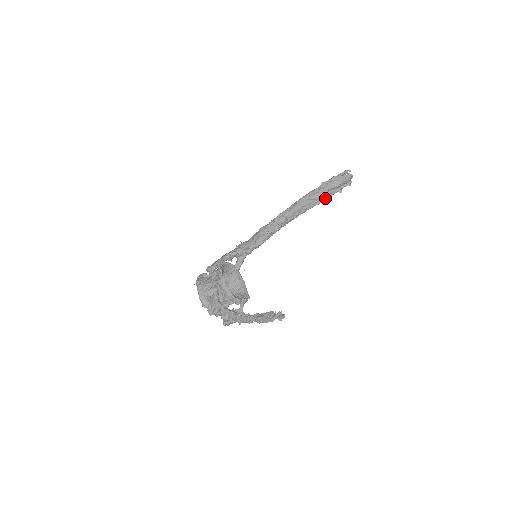
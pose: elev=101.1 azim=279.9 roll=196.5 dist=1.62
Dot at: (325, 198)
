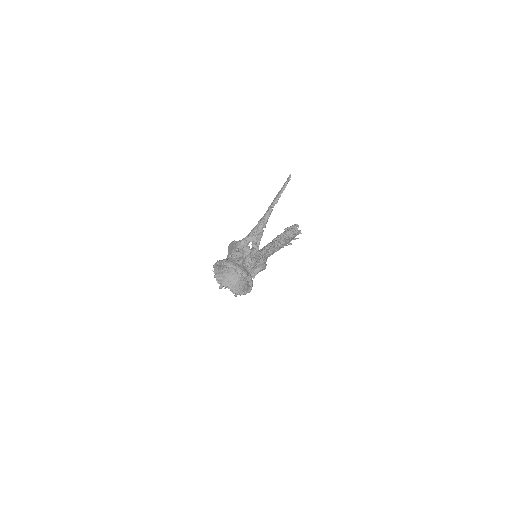
Dot at: (288, 239)
